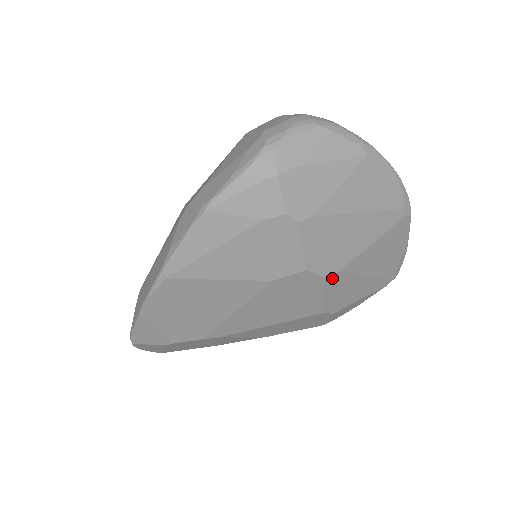
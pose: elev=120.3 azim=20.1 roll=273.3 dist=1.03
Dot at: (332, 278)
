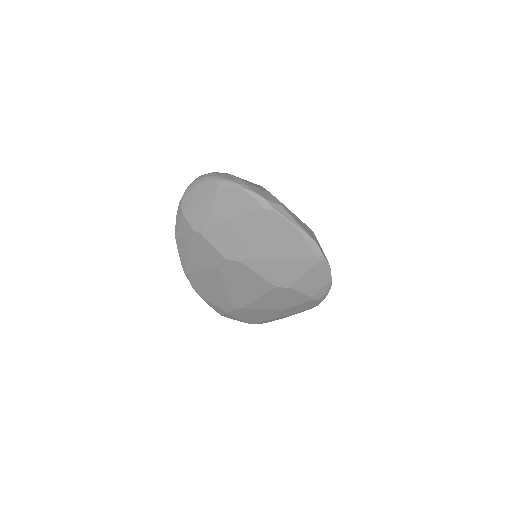
Dot at: (248, 262)
